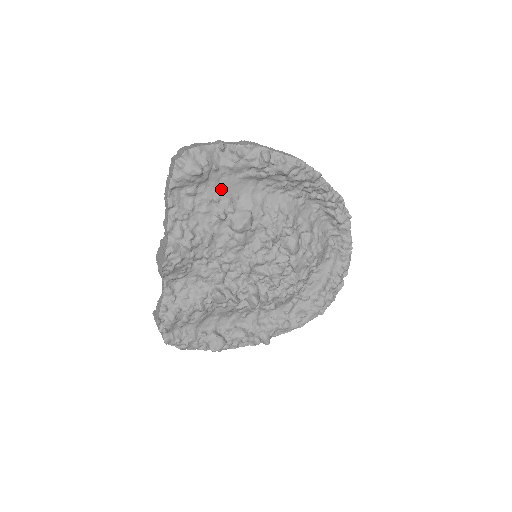
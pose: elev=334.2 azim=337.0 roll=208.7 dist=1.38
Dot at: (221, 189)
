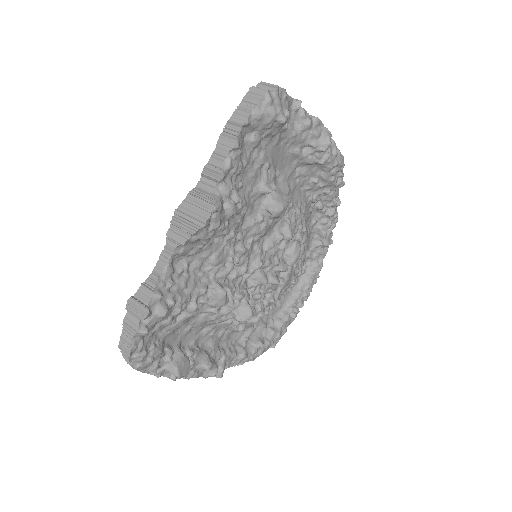
Dot at: (274, 155)
